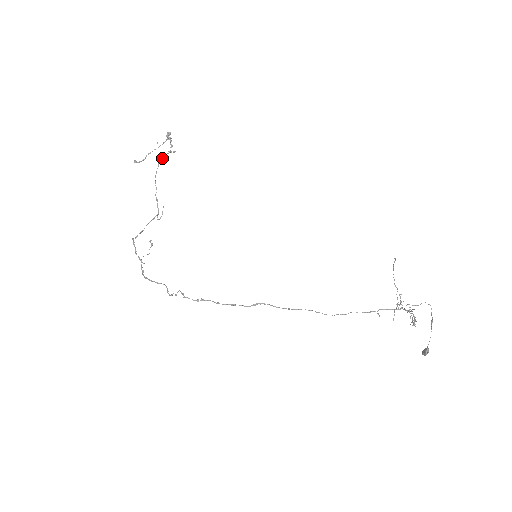
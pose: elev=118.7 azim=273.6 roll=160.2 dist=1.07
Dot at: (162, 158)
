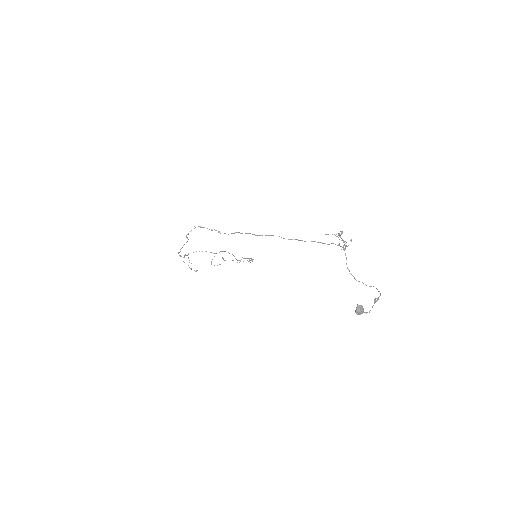
Dot at: (239, 260)
